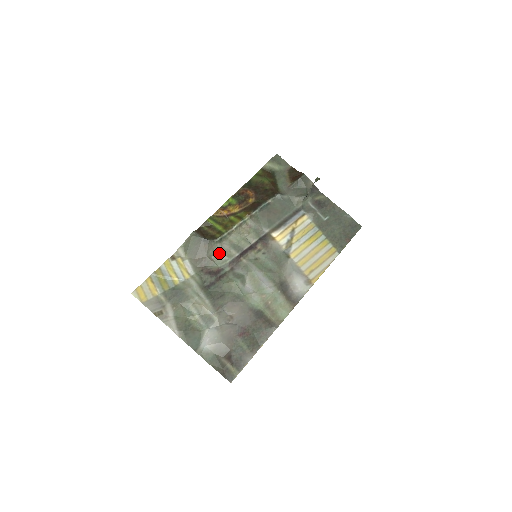
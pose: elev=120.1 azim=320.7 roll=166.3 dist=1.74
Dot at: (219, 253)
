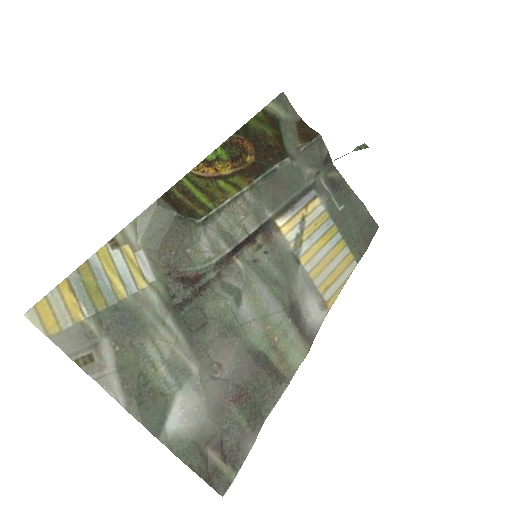
Dot at: (200, 244)
